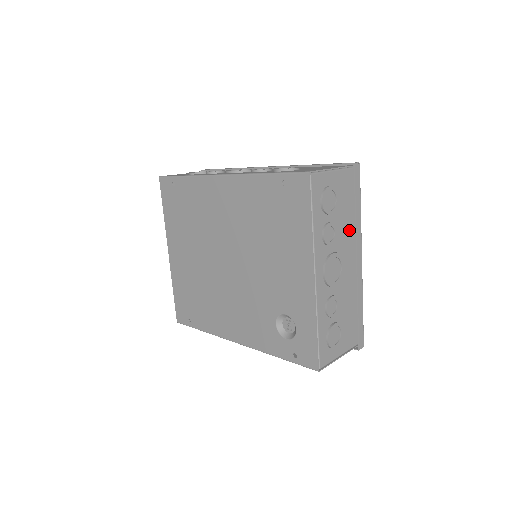
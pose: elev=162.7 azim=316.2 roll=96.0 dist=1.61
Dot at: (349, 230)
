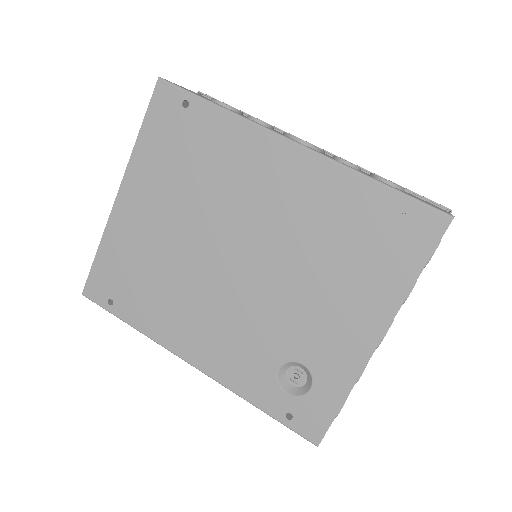
Dot at: occluded
